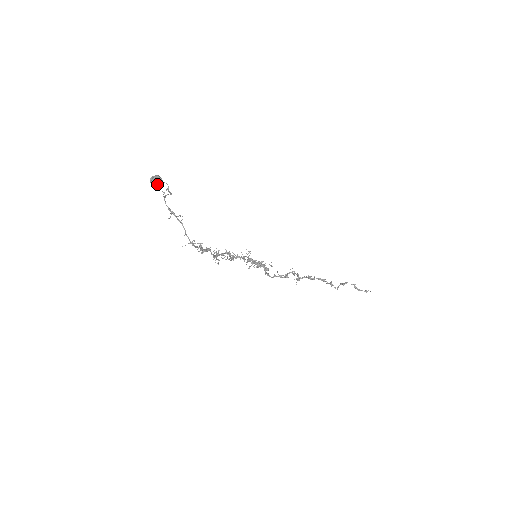
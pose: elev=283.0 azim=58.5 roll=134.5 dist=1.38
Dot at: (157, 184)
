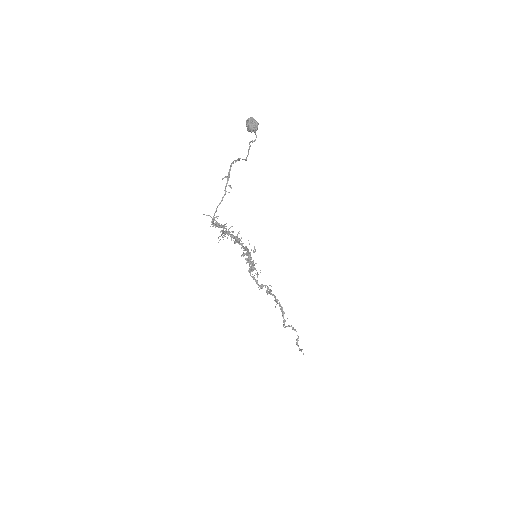
Dot at: (248, 130)
